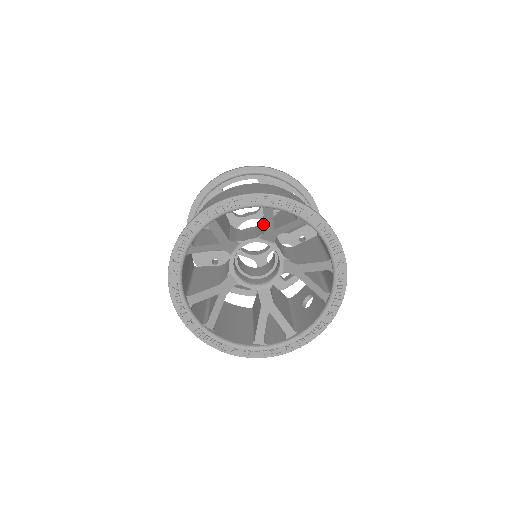
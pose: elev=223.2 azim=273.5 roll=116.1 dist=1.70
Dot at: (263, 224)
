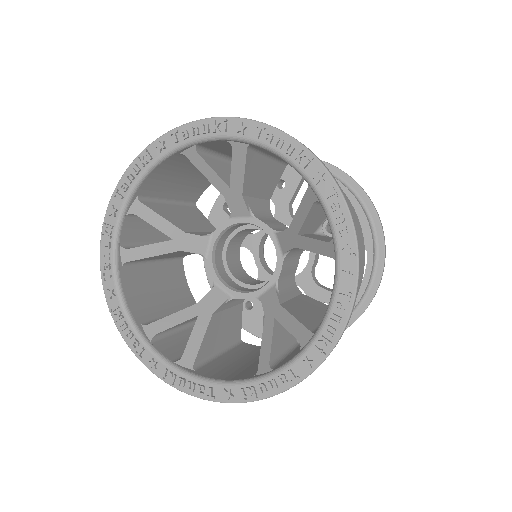
Dot at: occluded
